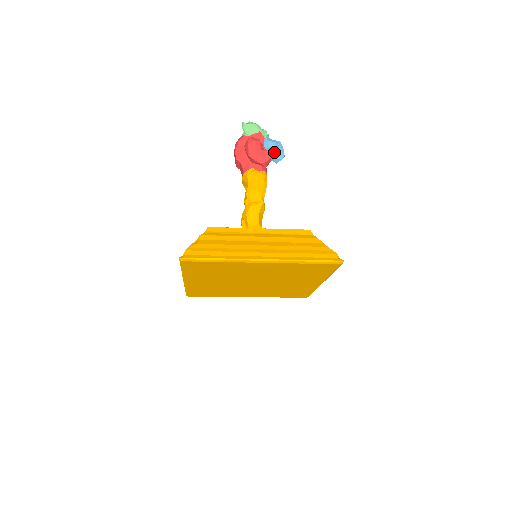
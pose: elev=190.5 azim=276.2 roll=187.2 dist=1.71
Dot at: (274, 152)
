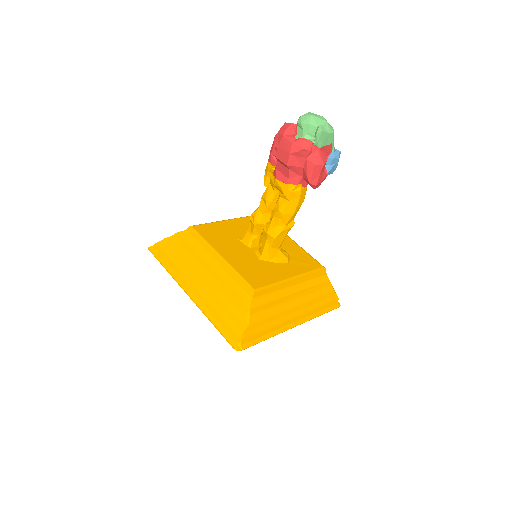
Dot at: (331, 171)
